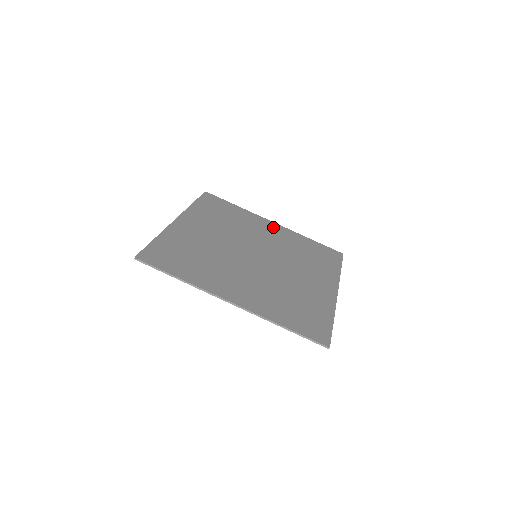
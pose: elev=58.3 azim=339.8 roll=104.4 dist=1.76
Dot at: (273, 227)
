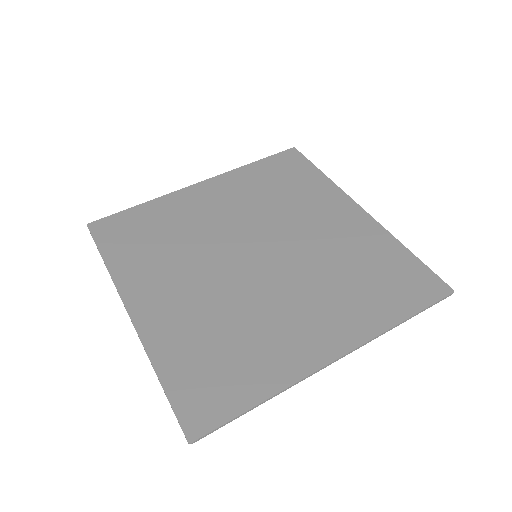
Dot at: (208, 191)
